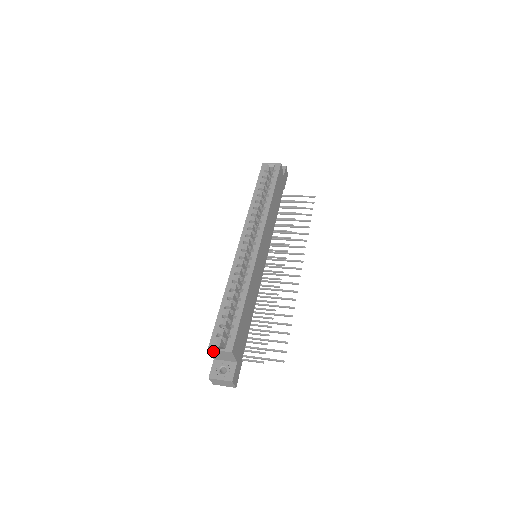
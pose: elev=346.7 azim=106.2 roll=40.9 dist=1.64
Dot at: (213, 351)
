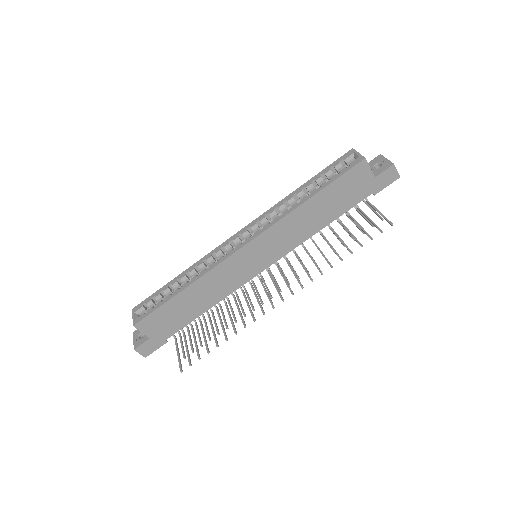
Dot at: (135, 314)
